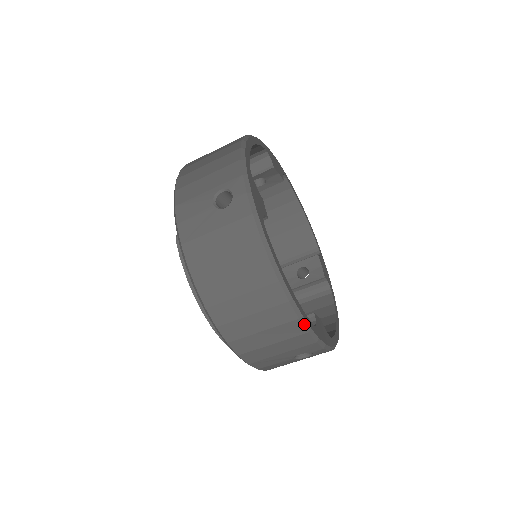
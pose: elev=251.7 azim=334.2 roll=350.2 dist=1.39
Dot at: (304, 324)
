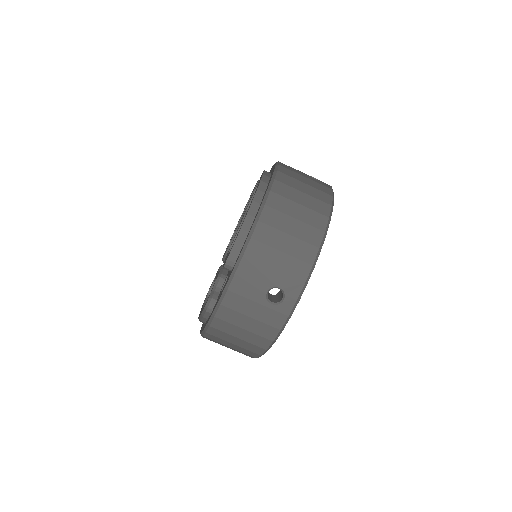
Dot at: (317, 257)
